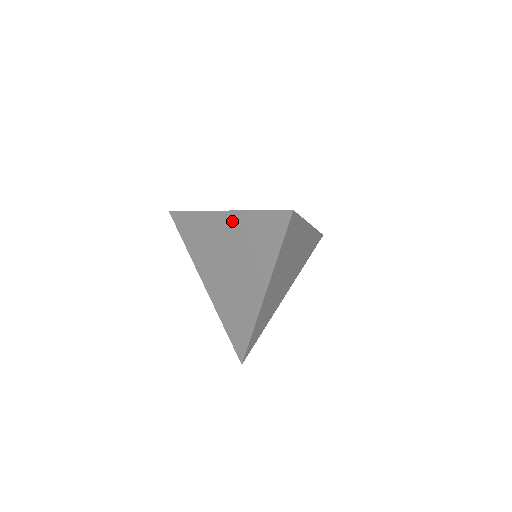
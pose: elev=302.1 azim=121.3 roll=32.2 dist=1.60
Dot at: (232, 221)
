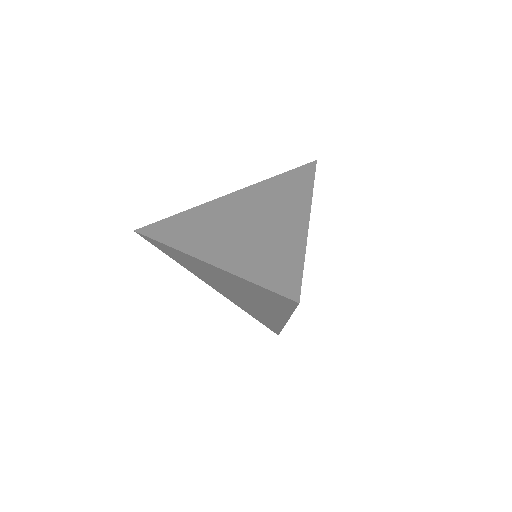
Dot at: (222, 273)
